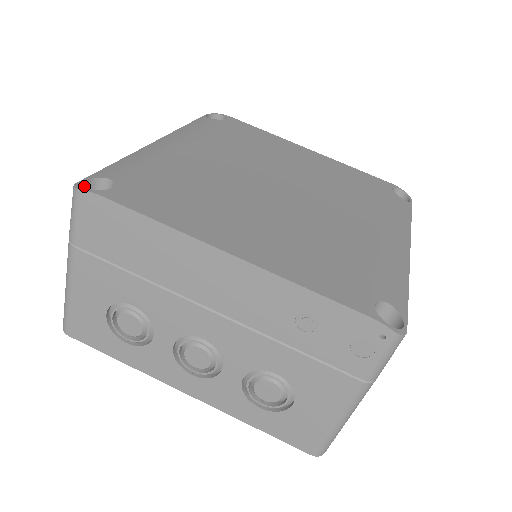
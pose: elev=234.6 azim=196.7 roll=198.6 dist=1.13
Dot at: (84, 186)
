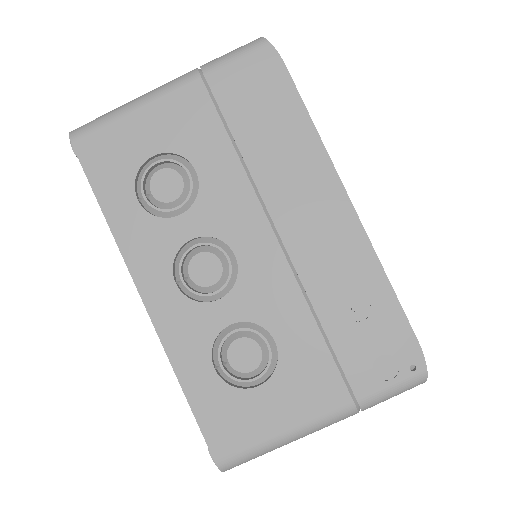
Dot at: occluded
